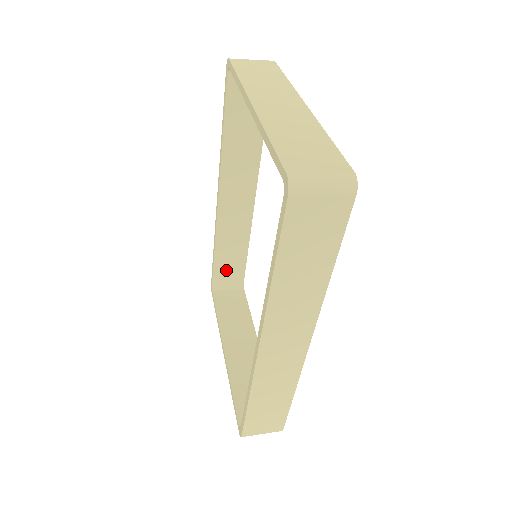
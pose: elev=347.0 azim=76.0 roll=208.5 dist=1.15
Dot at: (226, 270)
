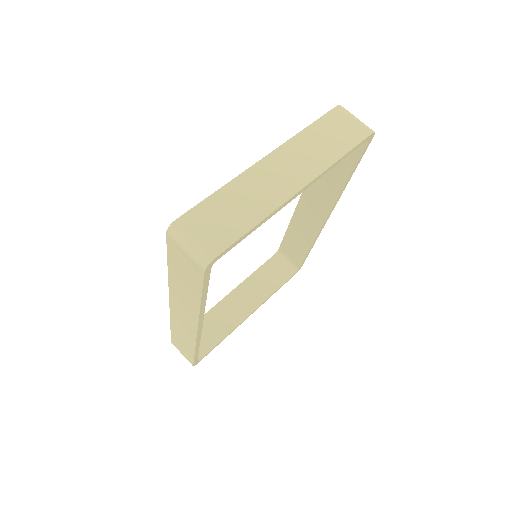
Dot at: (290, 249)
